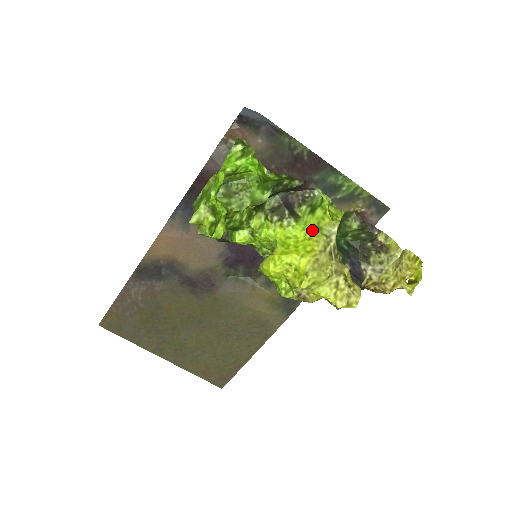
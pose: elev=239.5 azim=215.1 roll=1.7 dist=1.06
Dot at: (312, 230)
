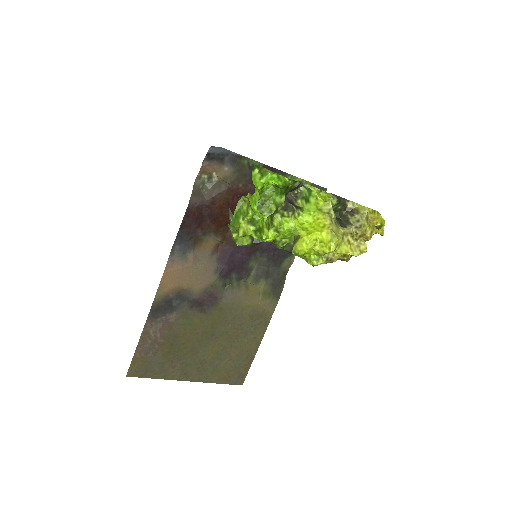
Dot at: (316, 213)
